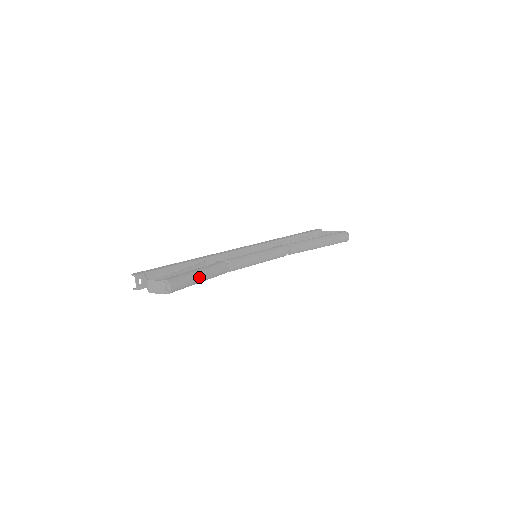
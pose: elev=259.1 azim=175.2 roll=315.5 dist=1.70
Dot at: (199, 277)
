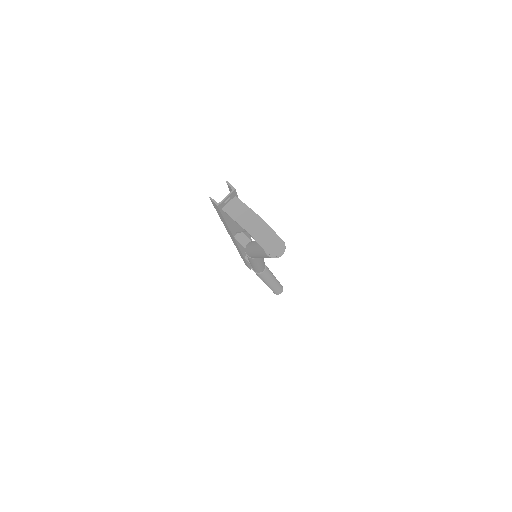
Dot at: occluded
